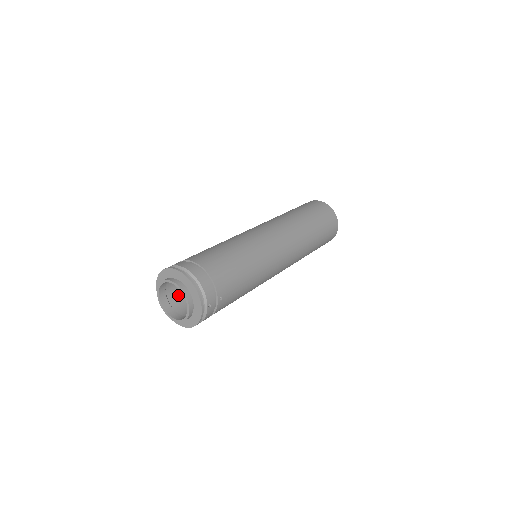
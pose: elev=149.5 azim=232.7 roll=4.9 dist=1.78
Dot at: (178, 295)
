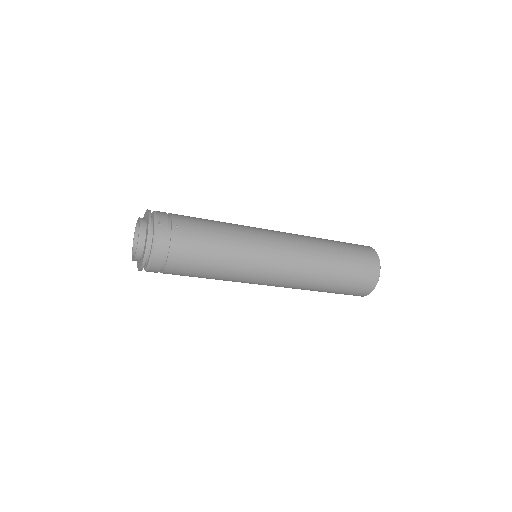
Dot at: occluded
